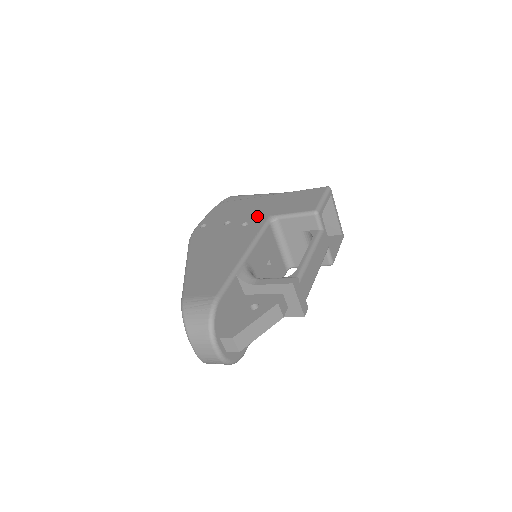
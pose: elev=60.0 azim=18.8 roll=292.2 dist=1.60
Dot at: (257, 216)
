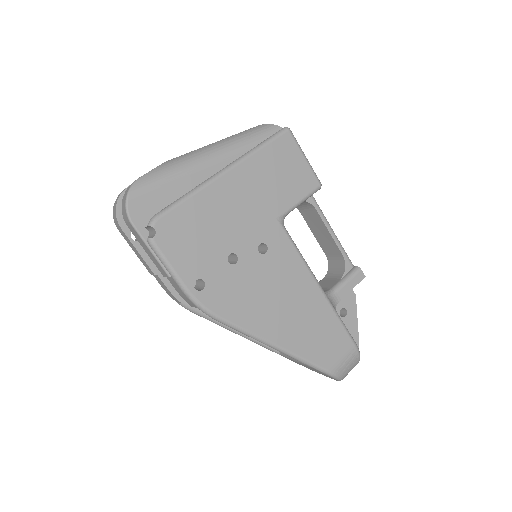
Dot at: (262, 227)
